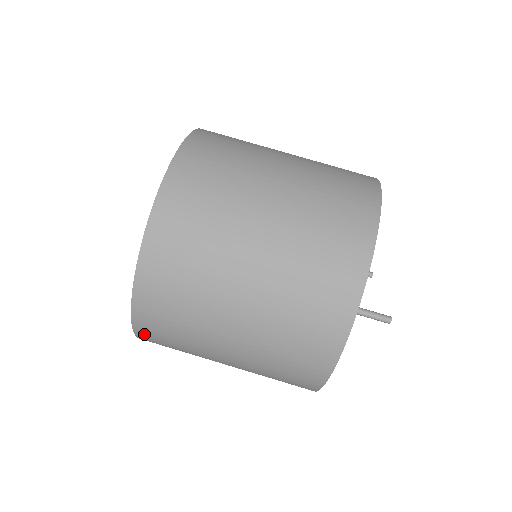
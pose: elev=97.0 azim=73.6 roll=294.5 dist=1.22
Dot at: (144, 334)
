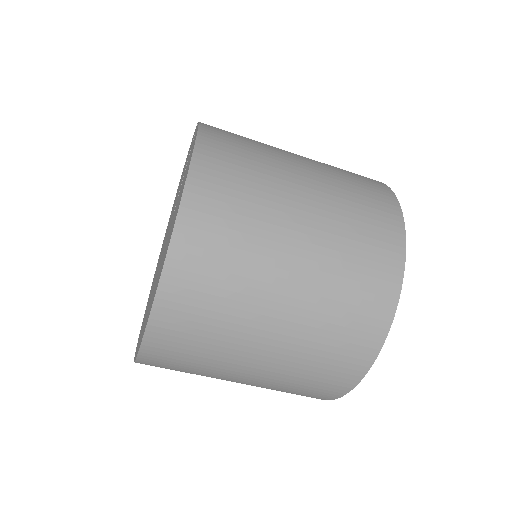
Dot at: occluded
